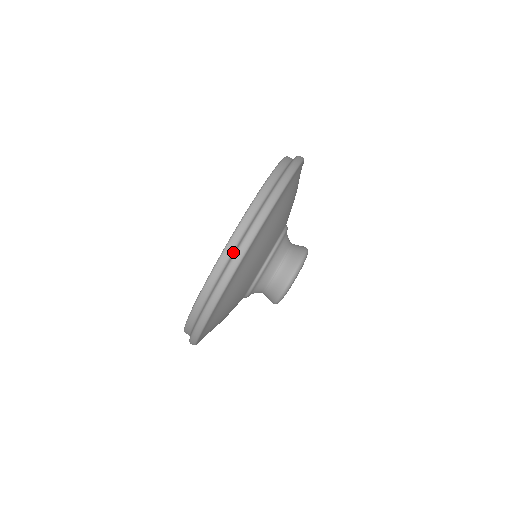
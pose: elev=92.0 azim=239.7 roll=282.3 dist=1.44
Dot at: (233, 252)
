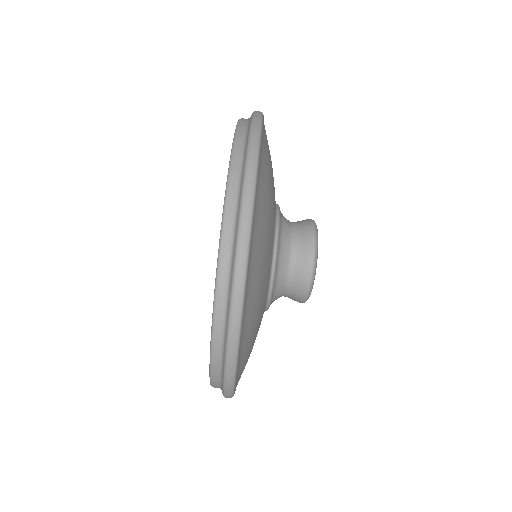
Dot at: (240, 184)
